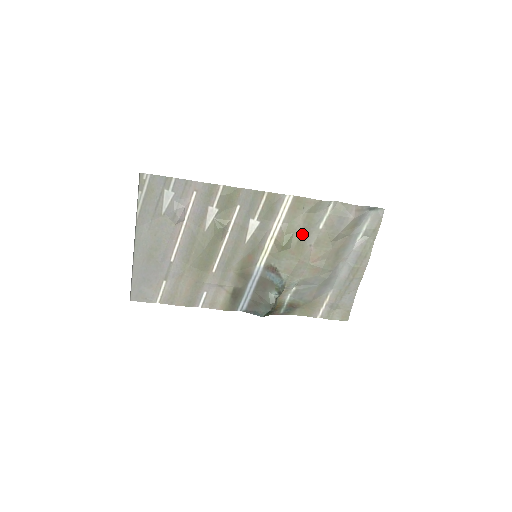
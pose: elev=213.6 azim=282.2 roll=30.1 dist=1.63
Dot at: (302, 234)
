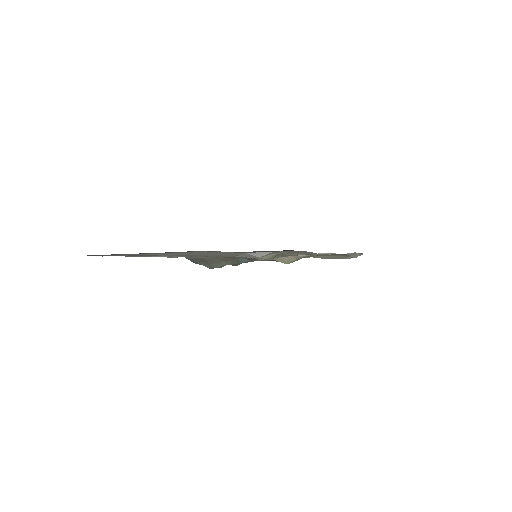
Dot at: occluded
